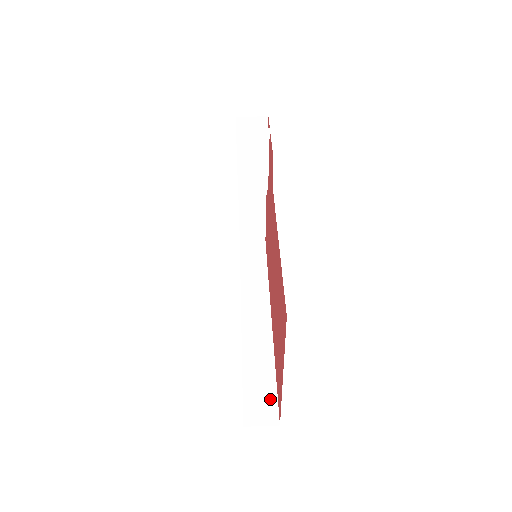
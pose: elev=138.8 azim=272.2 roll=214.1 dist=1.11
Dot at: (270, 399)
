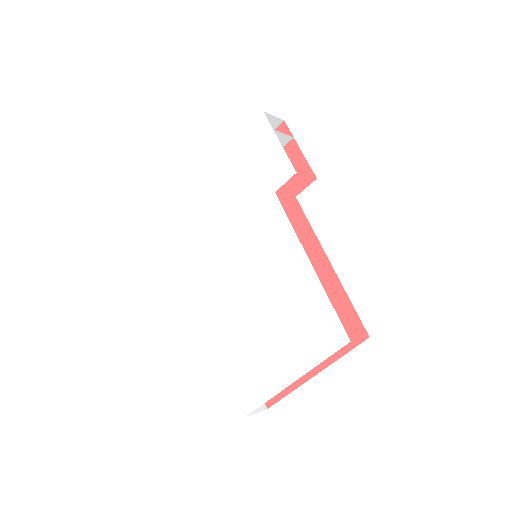
Dot at: occluded
